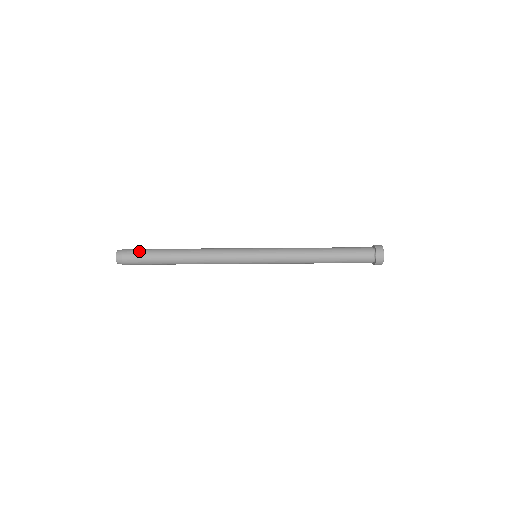
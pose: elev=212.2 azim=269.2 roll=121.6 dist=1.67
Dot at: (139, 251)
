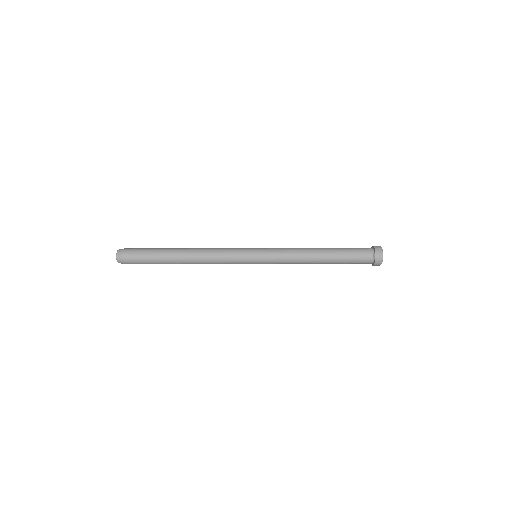
Dot at: (139, 255)
